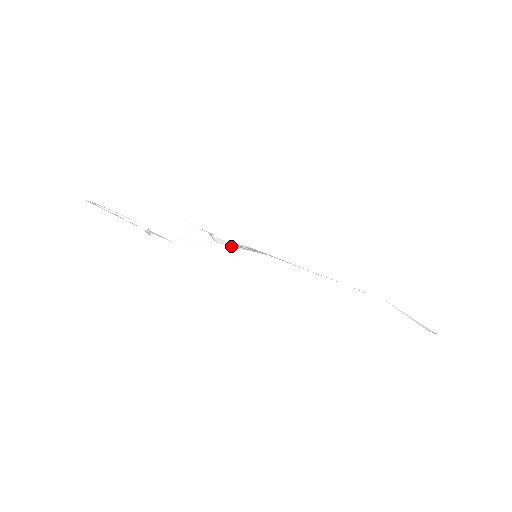
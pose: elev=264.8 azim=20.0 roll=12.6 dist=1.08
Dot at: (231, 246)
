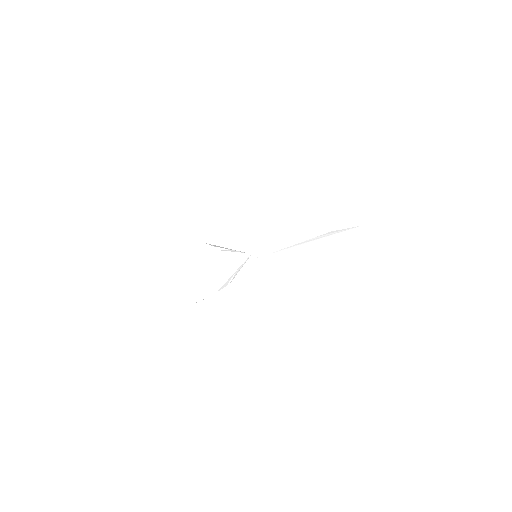
Dot at: (241, 252)
